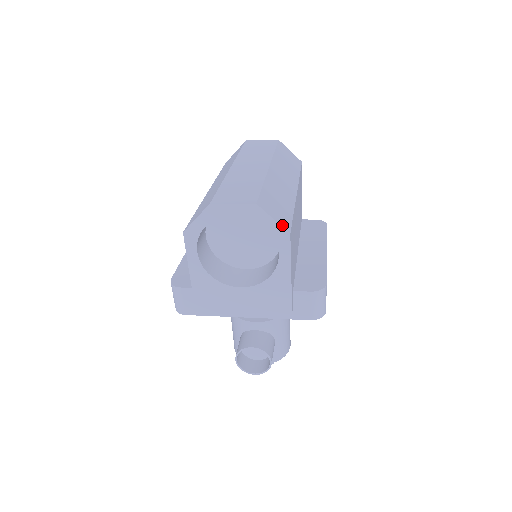
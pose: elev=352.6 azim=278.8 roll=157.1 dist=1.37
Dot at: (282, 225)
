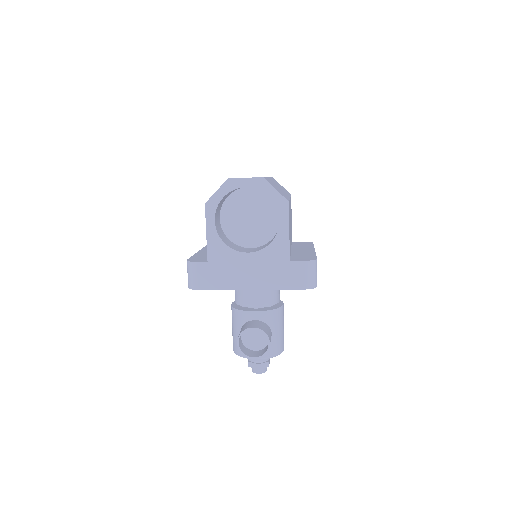
Dot at: occluded
